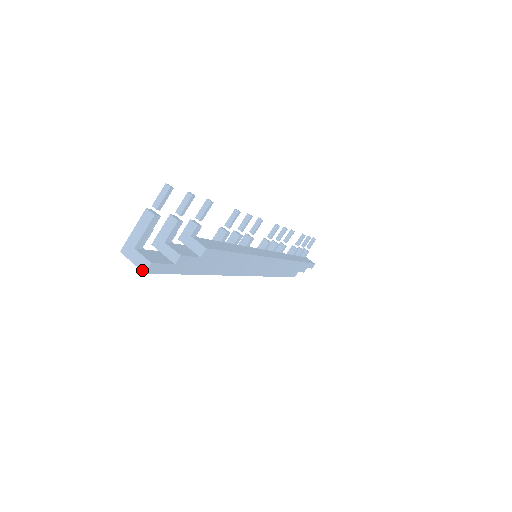
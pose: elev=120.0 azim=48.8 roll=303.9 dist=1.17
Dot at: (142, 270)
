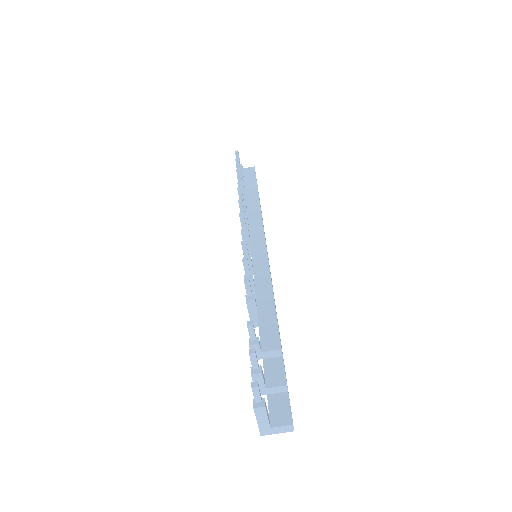
Dot at: occluded
